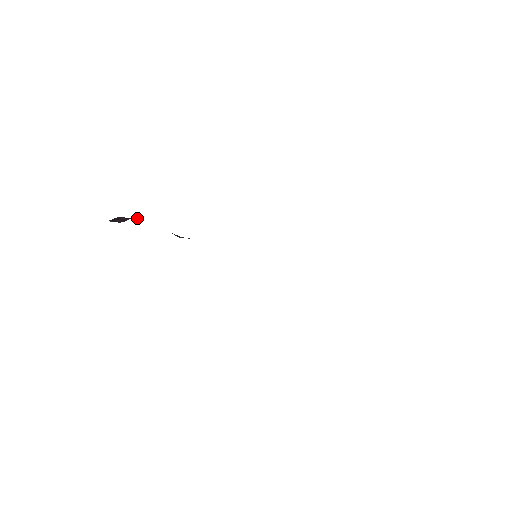
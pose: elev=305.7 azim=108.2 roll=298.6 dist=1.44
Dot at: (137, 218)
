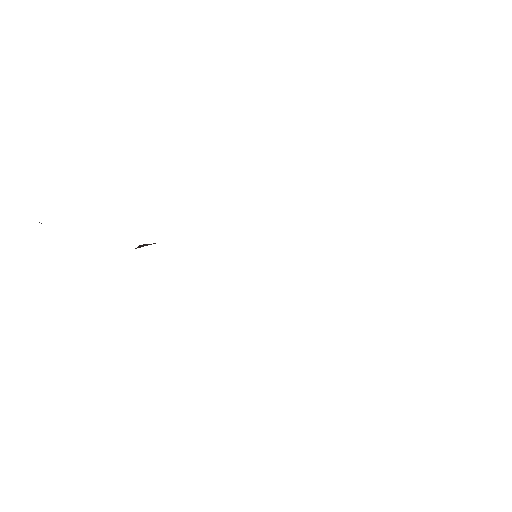
Dot at: occluded
